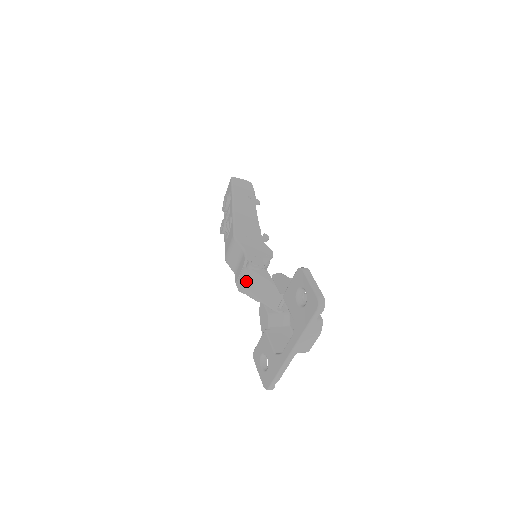
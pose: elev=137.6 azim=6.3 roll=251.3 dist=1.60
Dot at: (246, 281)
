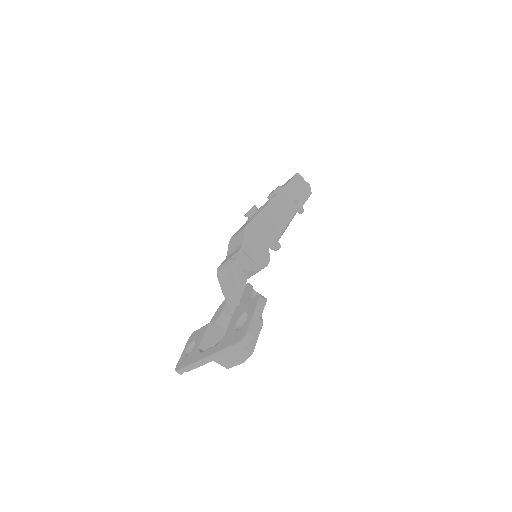
Dot at: (225, 271)
